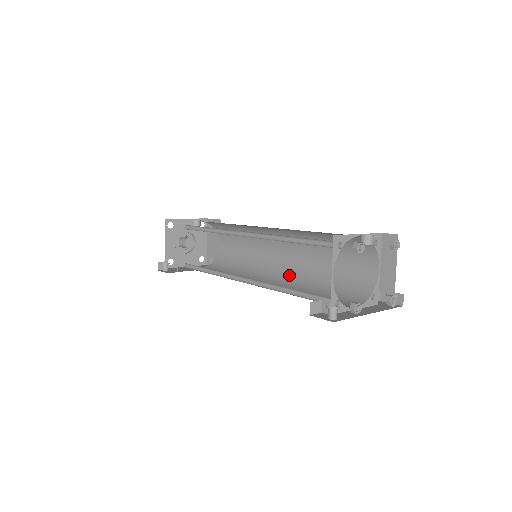
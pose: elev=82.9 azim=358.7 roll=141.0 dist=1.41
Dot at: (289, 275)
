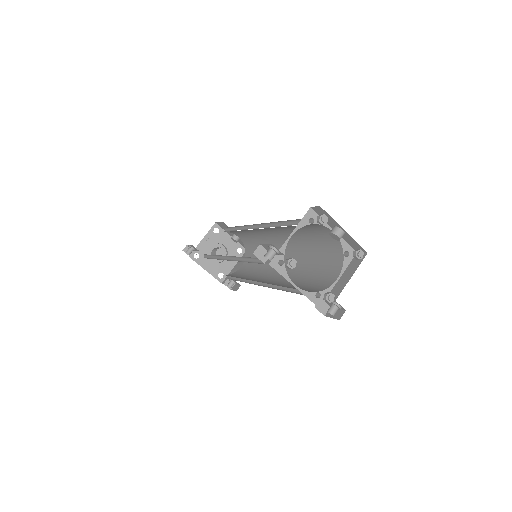
Dot at: (271, 282)
